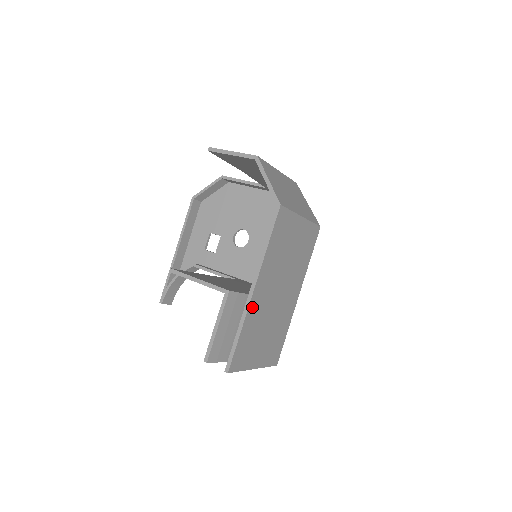
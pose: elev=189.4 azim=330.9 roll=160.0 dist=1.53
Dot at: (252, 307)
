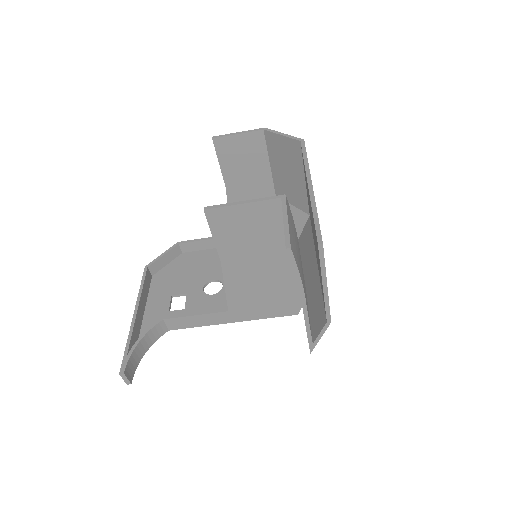
Dot at: occluded
